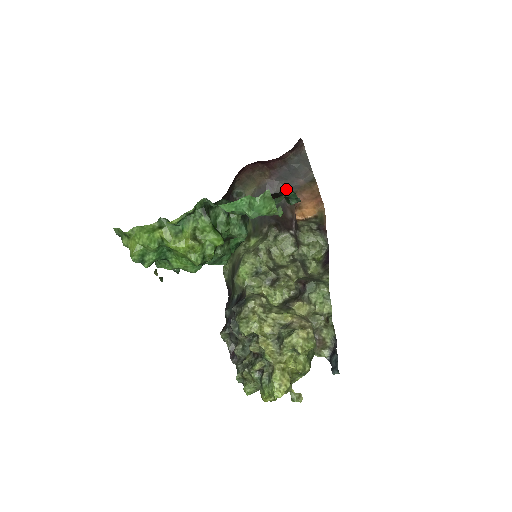
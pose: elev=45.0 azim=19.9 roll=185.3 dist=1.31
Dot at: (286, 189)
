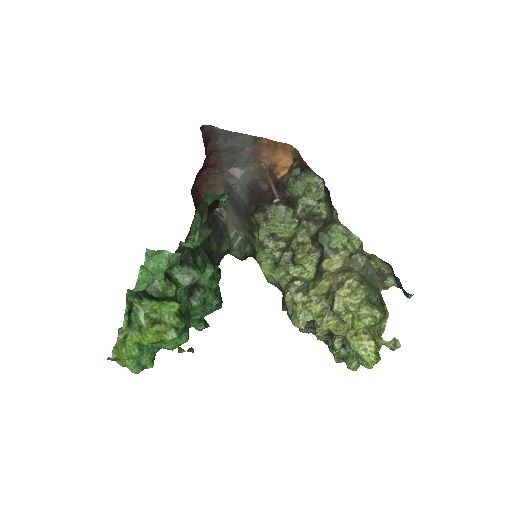
Dot at: (245, 167)
